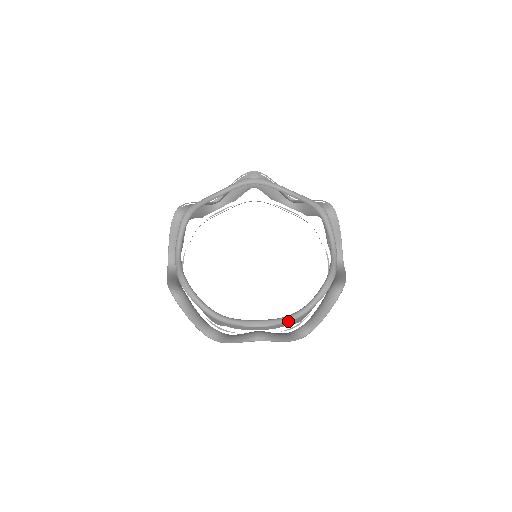
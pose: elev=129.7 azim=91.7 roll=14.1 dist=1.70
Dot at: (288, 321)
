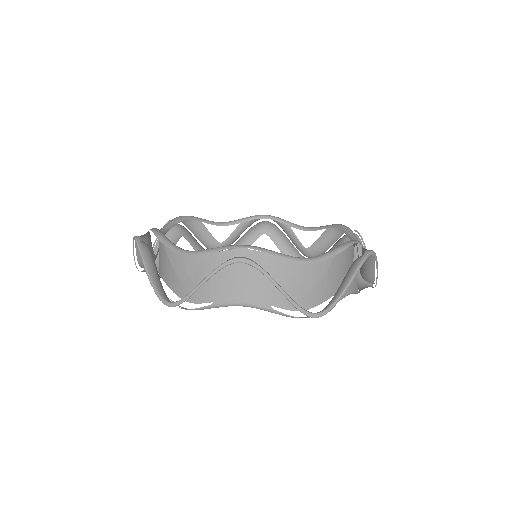
Dot at: (289, 258)
